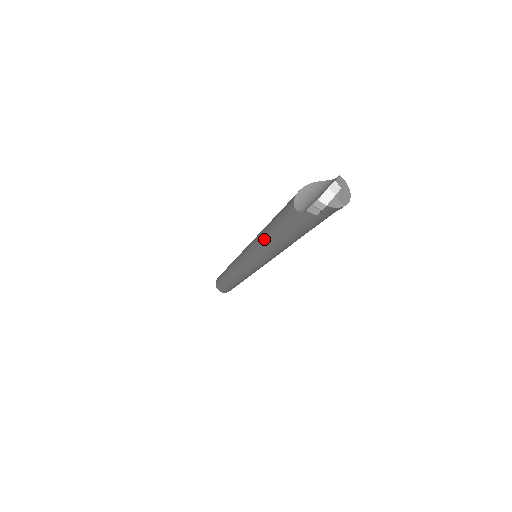
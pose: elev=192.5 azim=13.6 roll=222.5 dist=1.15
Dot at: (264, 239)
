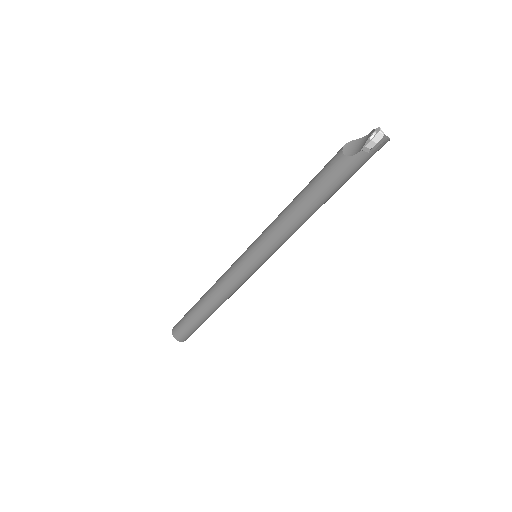
Dot at: (292, 212)
